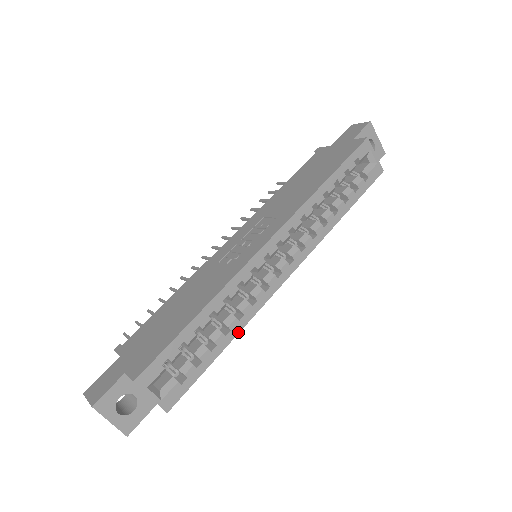
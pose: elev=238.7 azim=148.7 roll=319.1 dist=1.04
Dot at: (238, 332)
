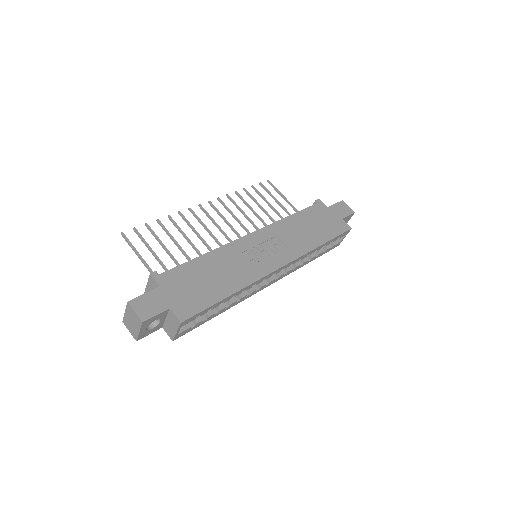
Dot at: occluded
